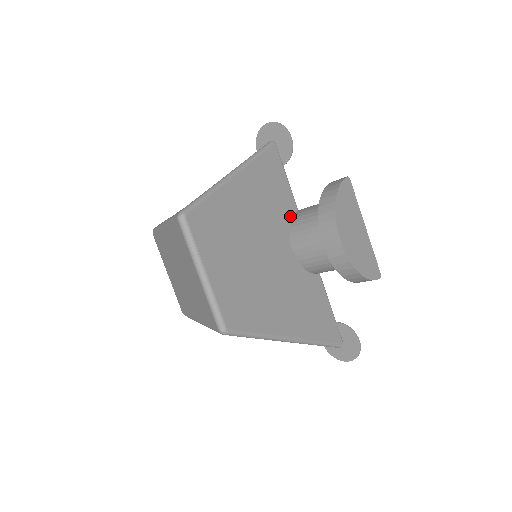
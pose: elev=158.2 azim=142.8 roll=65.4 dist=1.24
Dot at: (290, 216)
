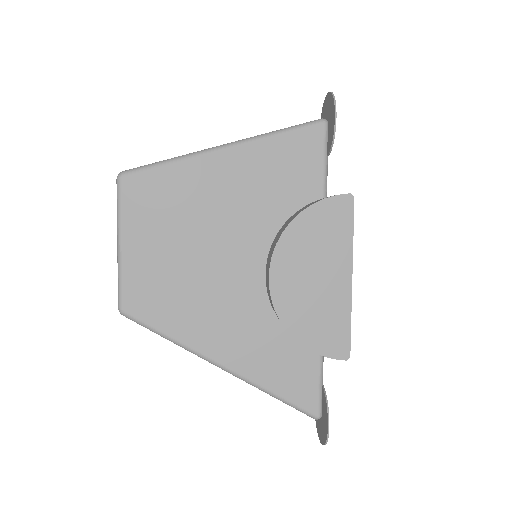
Dot at: occluded
